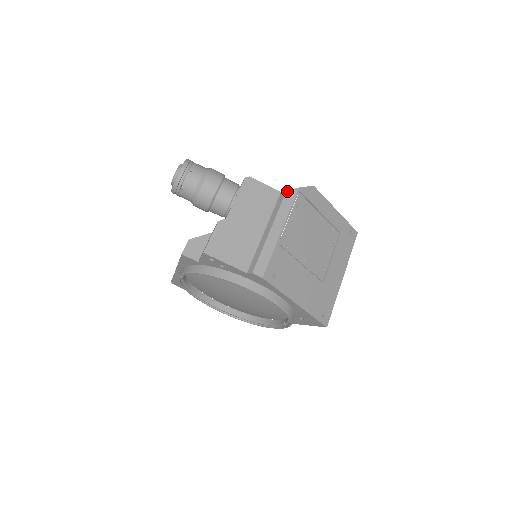
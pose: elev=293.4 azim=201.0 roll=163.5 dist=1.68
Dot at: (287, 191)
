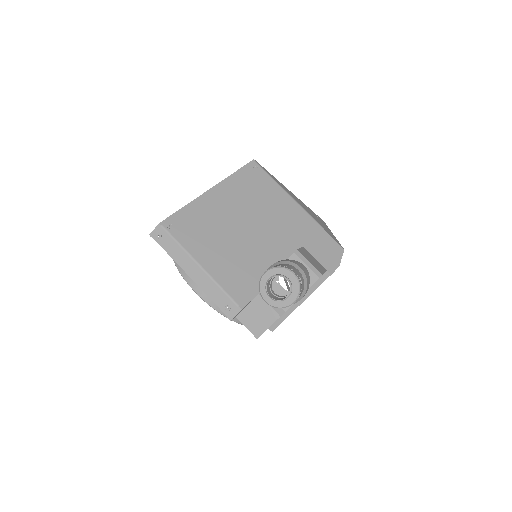
Dot at: occluded
